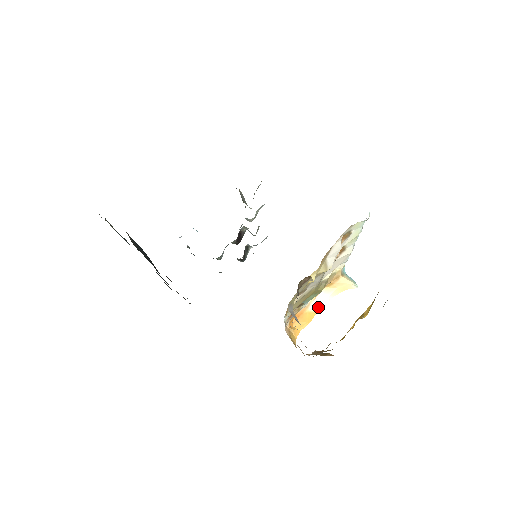
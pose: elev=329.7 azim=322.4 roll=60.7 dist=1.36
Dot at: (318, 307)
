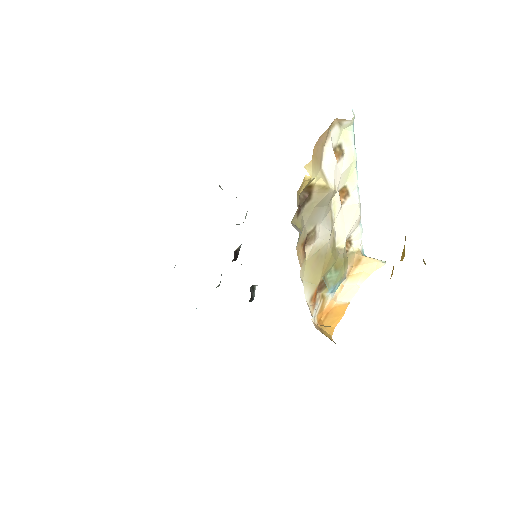
Dot at: (348, 298)
